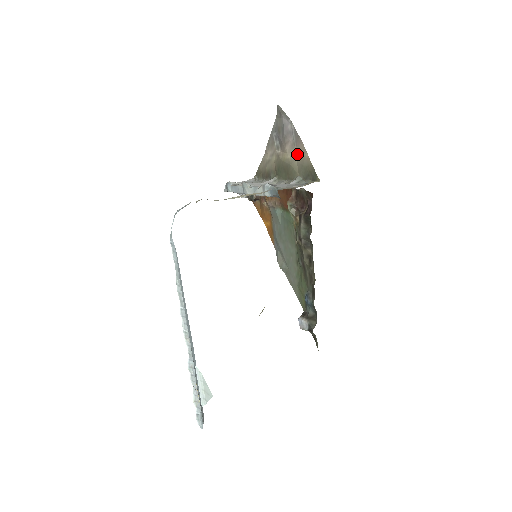
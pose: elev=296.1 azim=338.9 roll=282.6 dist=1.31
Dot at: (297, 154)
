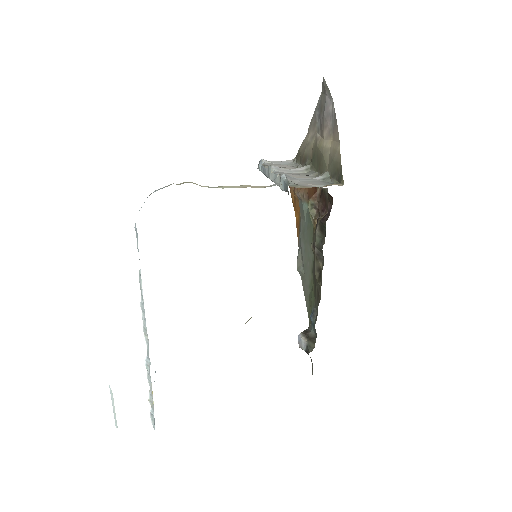
Dot at: (332, 144)
